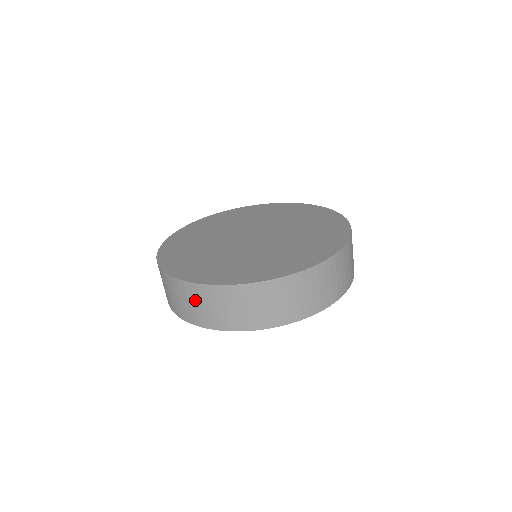
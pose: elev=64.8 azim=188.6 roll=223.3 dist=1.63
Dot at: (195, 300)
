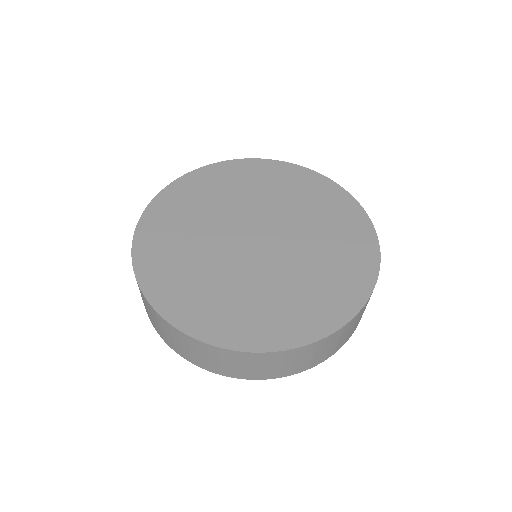
Dot at: (165, 330)
